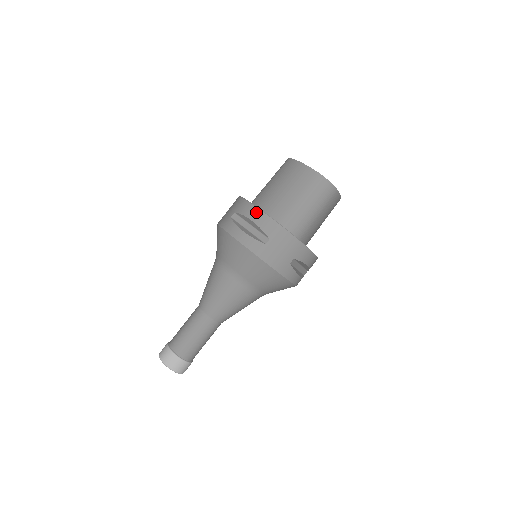
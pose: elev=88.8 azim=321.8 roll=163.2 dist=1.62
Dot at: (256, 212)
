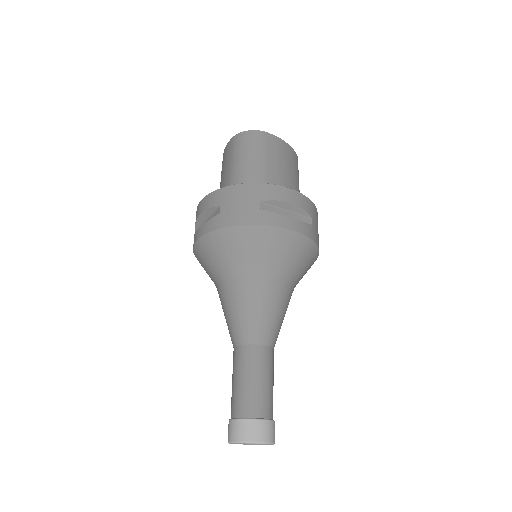
Dot at: (200, 205)
